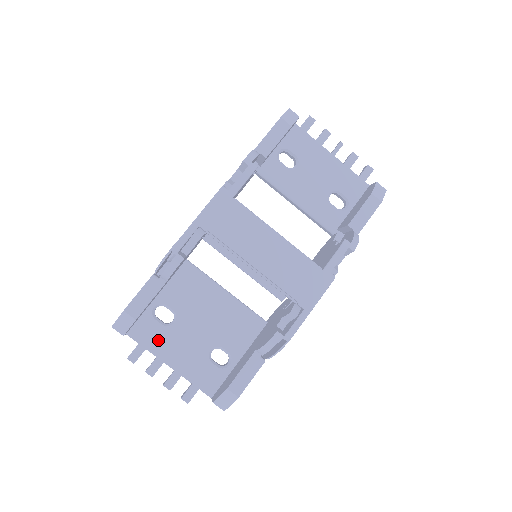
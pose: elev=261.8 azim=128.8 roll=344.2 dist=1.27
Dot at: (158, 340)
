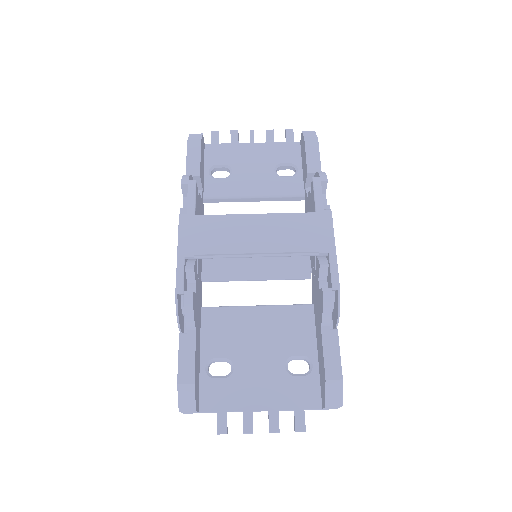
Dot at: (231, 395)
